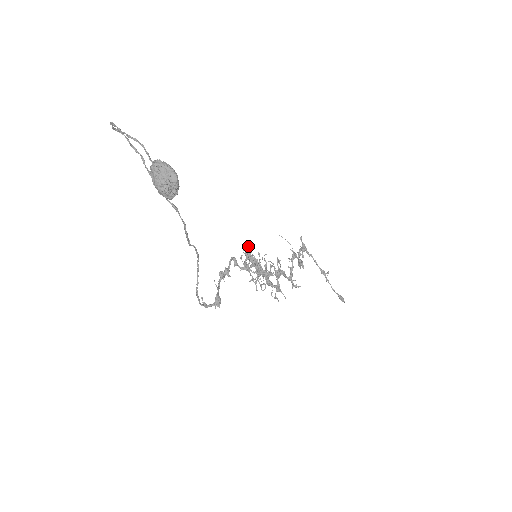
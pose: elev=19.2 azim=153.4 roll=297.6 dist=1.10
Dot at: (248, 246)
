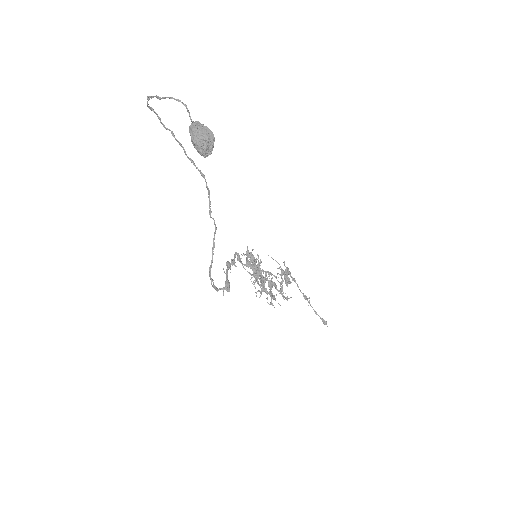
Dot at: occluded
